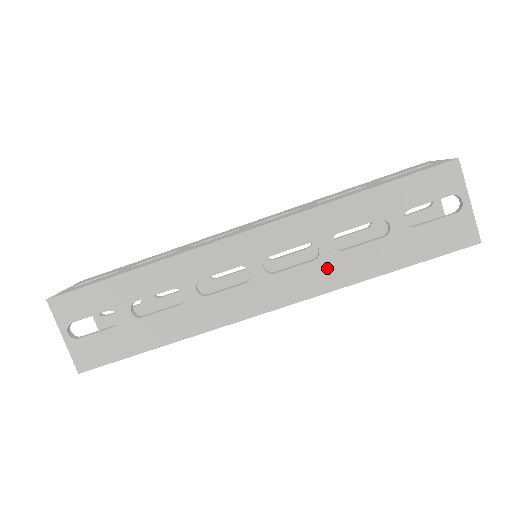
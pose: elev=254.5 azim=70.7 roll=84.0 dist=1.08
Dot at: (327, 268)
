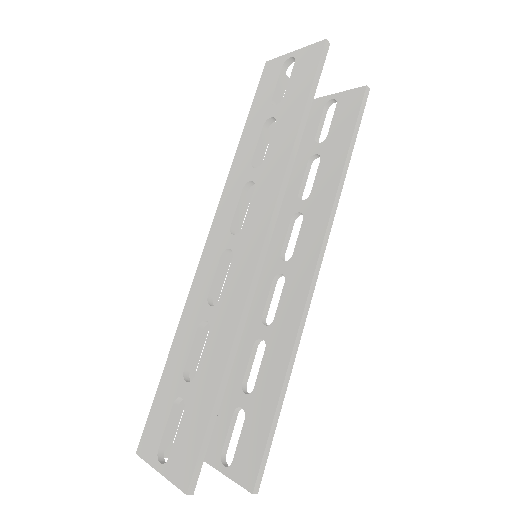
Dot at: (266, 178)
